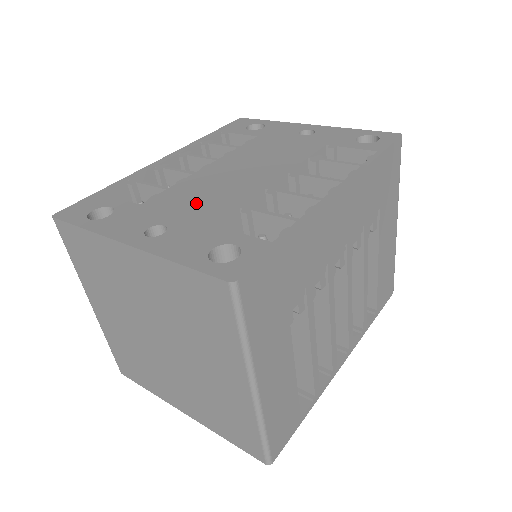
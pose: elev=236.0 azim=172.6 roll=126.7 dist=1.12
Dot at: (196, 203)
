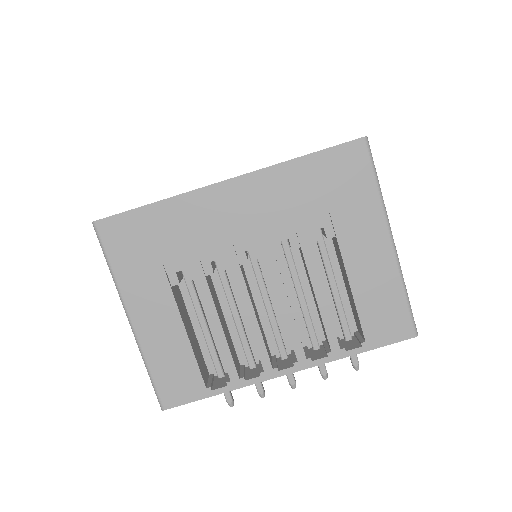
Dot at: occluded
